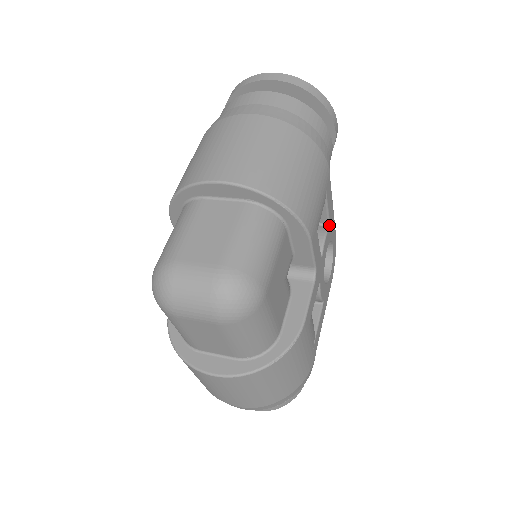
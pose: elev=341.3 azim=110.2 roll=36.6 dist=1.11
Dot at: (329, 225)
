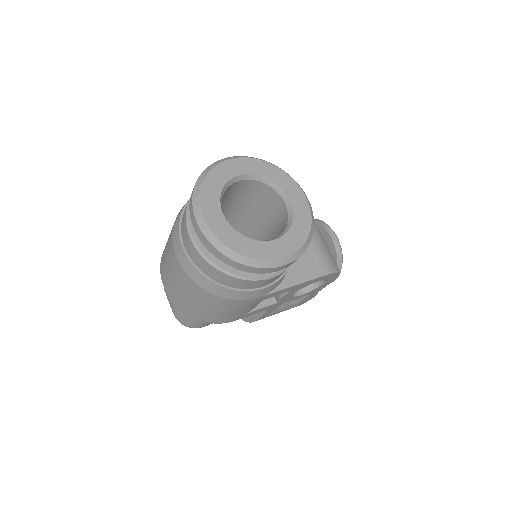
Dot at: (290, 291)
